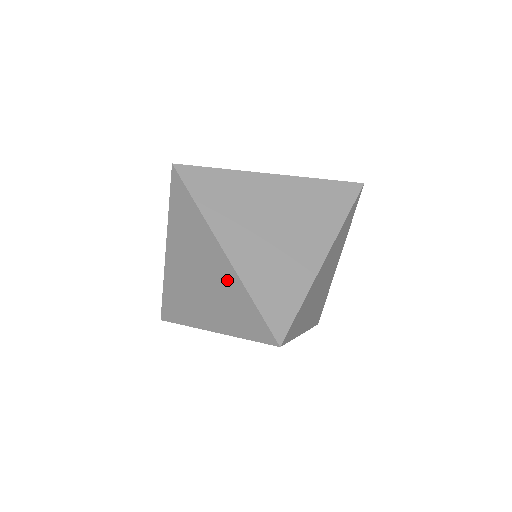
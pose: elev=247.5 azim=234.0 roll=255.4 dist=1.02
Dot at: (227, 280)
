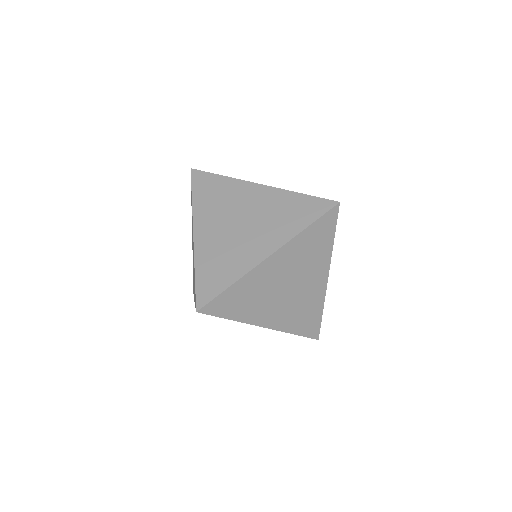
Dot at: occluded
